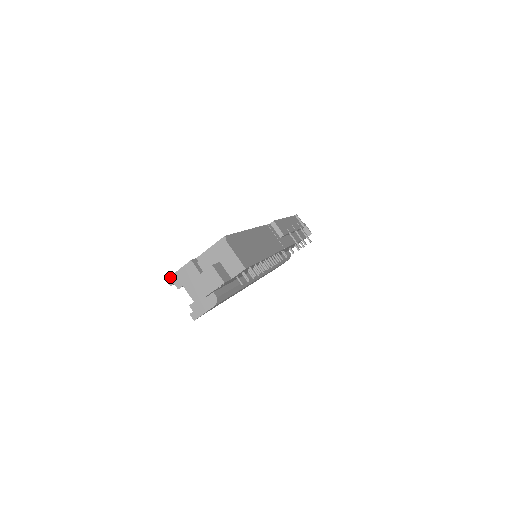
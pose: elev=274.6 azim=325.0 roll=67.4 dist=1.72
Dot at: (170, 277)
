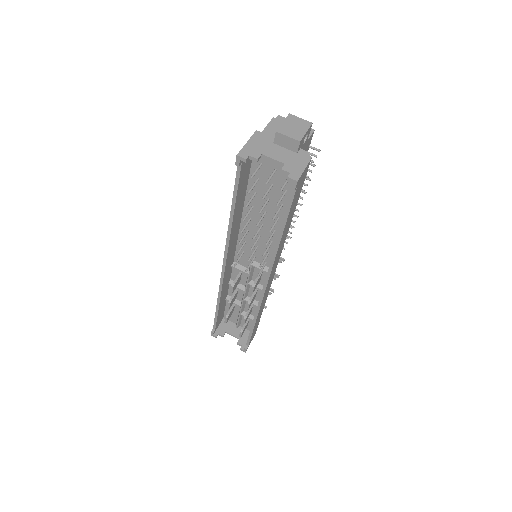
Dot at: (240, 151)
